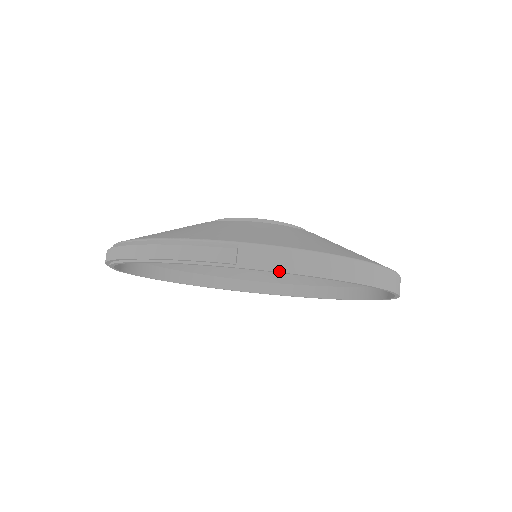
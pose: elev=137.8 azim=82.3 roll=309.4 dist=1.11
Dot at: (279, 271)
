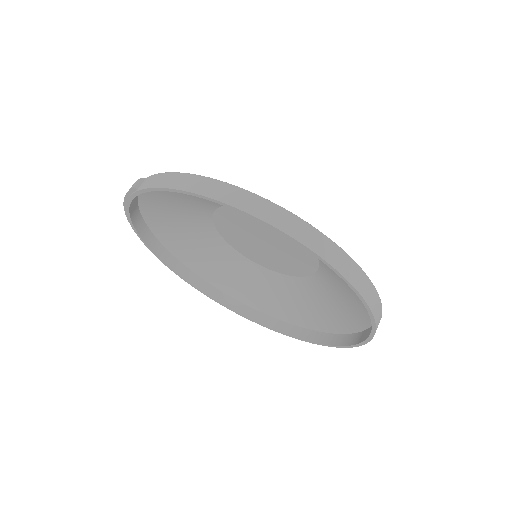
Dot at: (152, 187)
